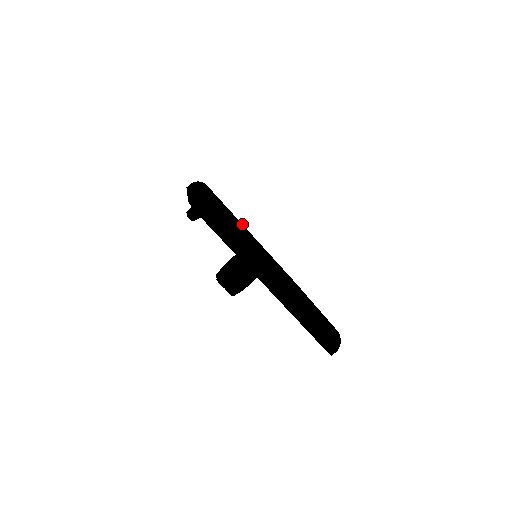
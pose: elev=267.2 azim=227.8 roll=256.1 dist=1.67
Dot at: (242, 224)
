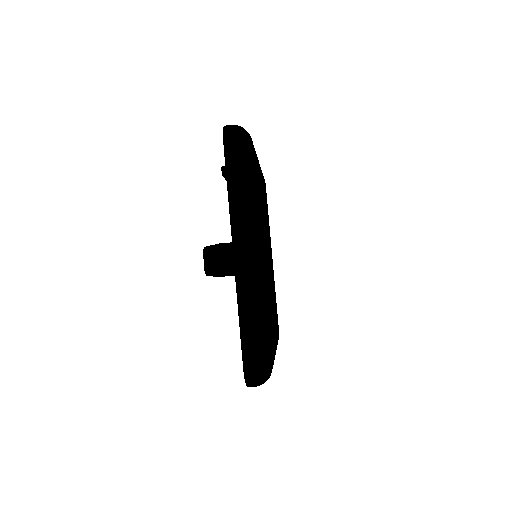
Dot at: (270, 239)
